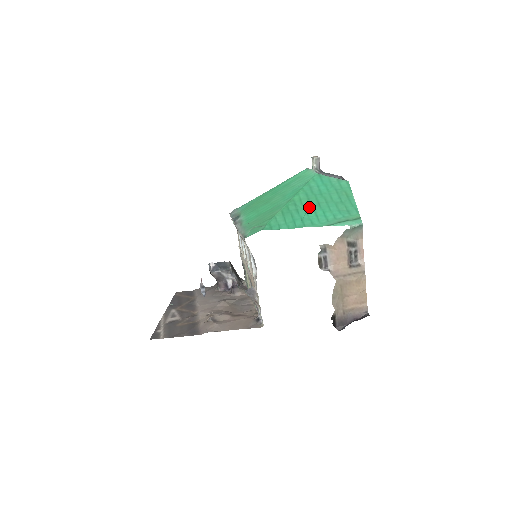
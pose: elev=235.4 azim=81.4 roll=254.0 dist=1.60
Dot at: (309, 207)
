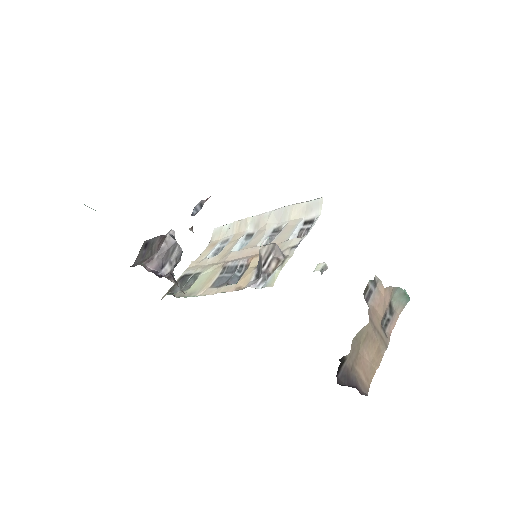
Dot at: occluded
